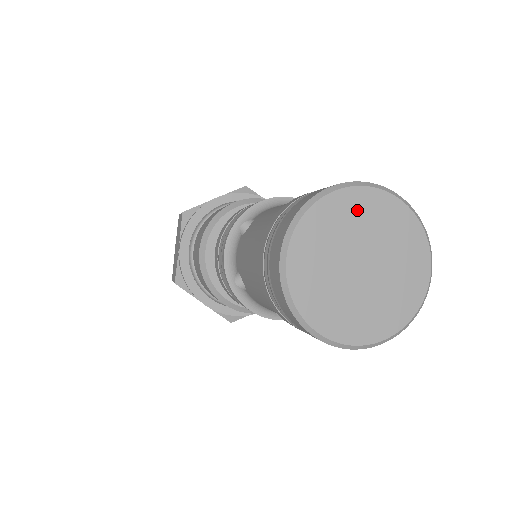
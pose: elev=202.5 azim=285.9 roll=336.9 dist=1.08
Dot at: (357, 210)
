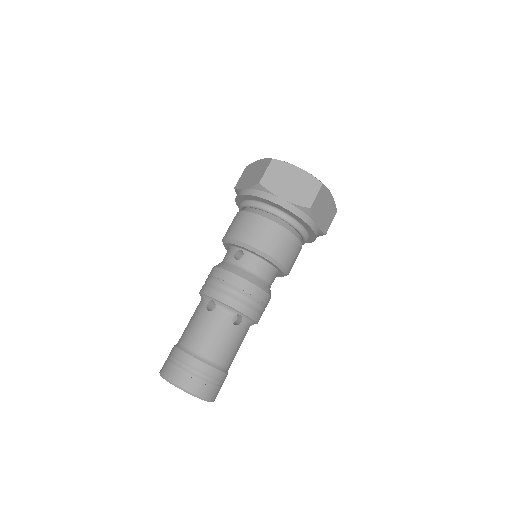
Dot at: occluded
